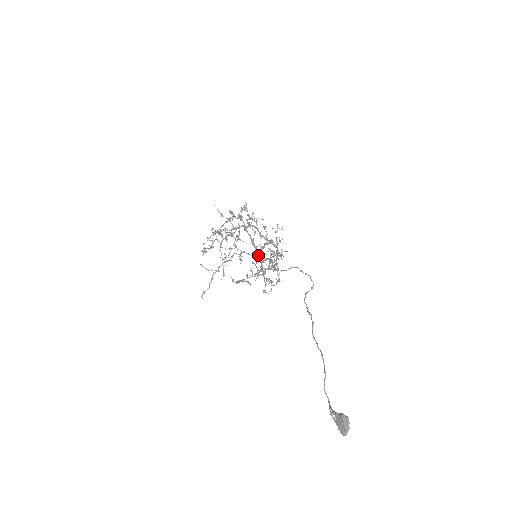
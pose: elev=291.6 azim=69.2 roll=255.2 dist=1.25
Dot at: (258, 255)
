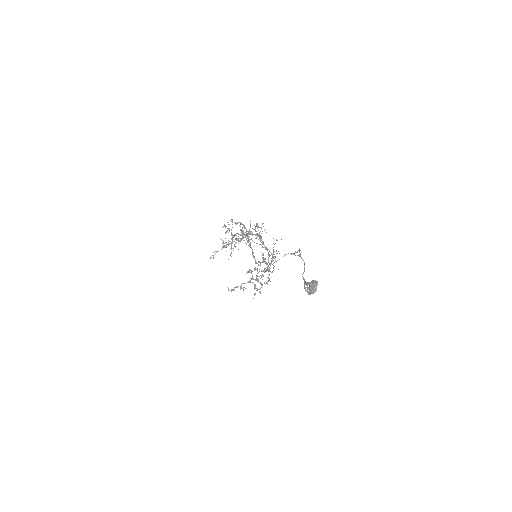
Dot at: occluded
